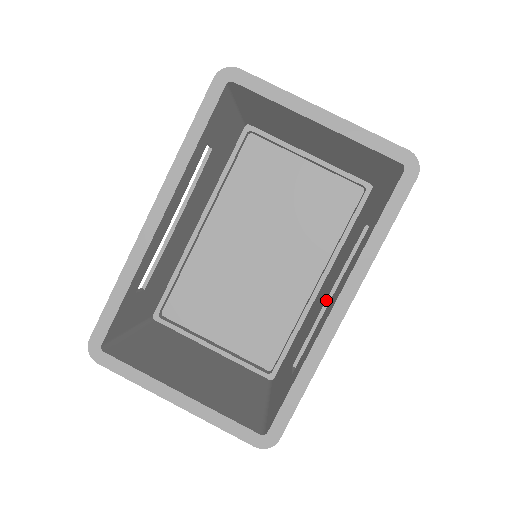
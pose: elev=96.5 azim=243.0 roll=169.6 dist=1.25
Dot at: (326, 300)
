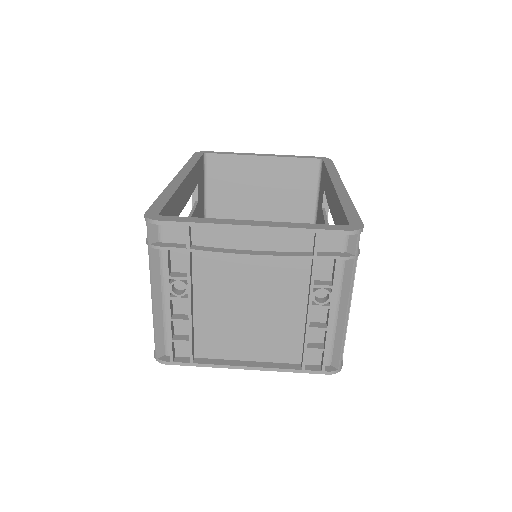
Dot at: occluded
